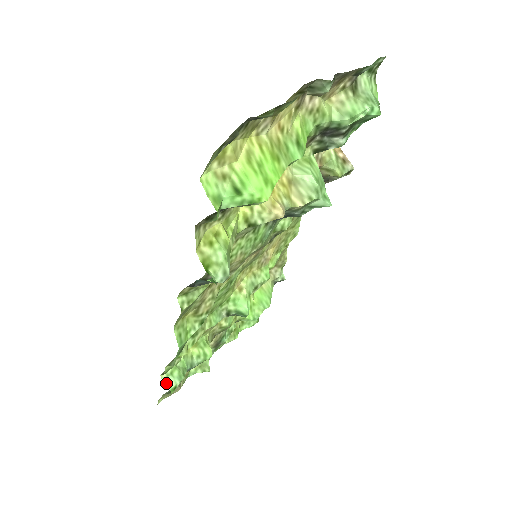
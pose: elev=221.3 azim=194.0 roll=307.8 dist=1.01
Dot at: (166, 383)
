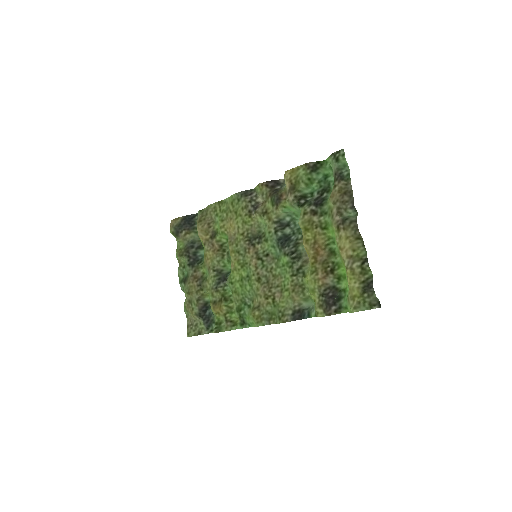
Dot at: occluded
